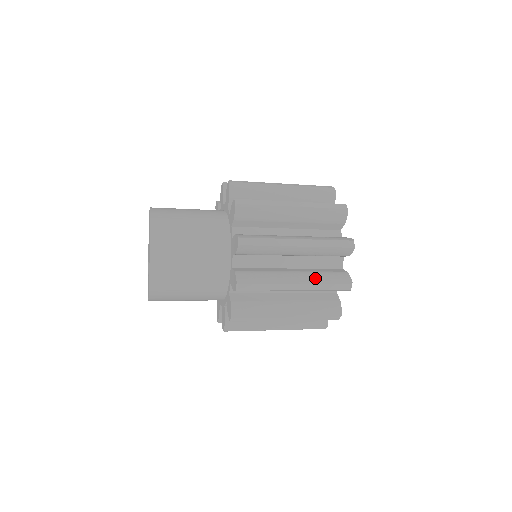
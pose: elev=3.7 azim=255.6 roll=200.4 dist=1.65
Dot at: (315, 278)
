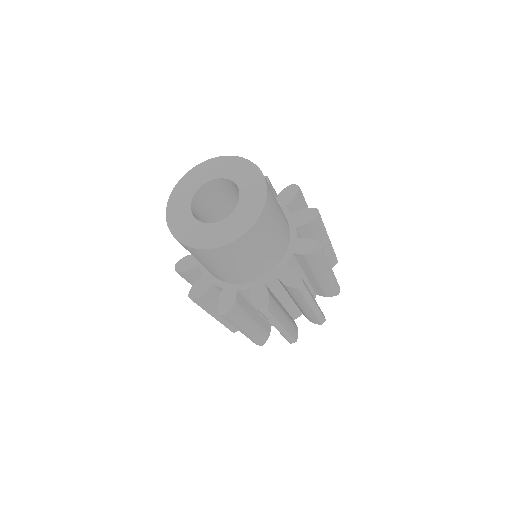
Dot at: occluded
